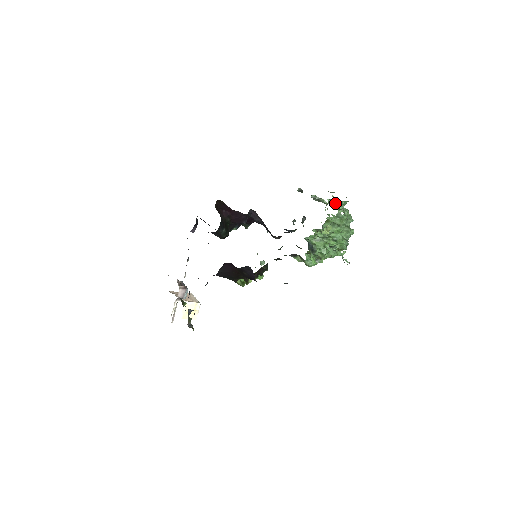
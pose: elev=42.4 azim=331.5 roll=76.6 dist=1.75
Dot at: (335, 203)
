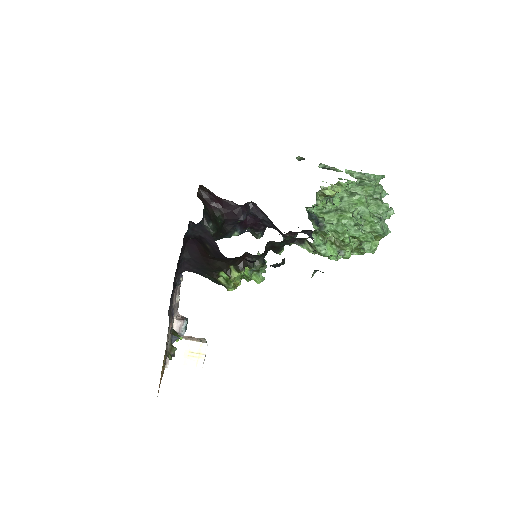
Dot at: (358, 175)
